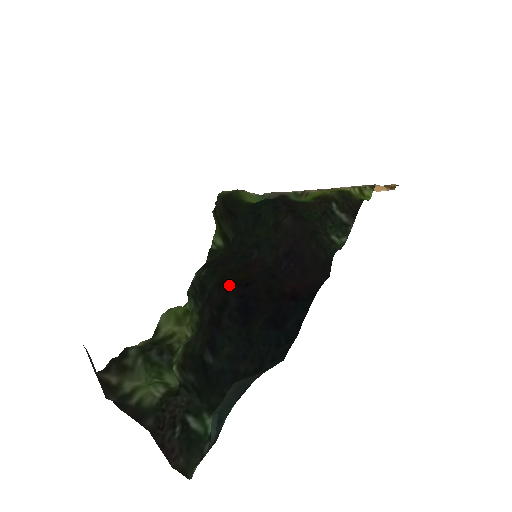
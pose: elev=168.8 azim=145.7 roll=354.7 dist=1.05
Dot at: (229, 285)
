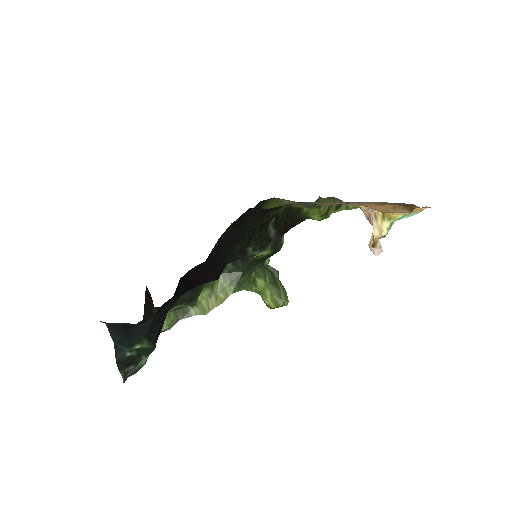
Dot at: occluded
